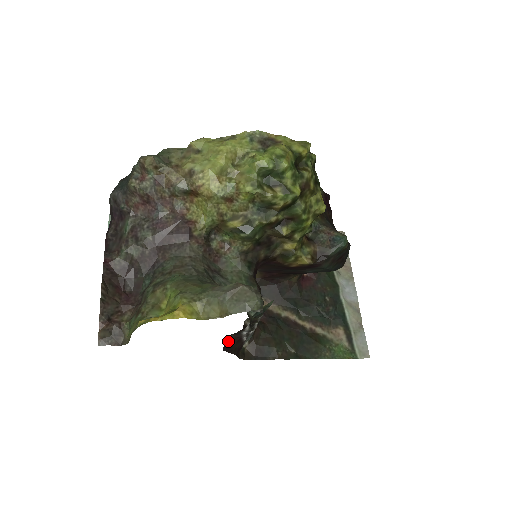
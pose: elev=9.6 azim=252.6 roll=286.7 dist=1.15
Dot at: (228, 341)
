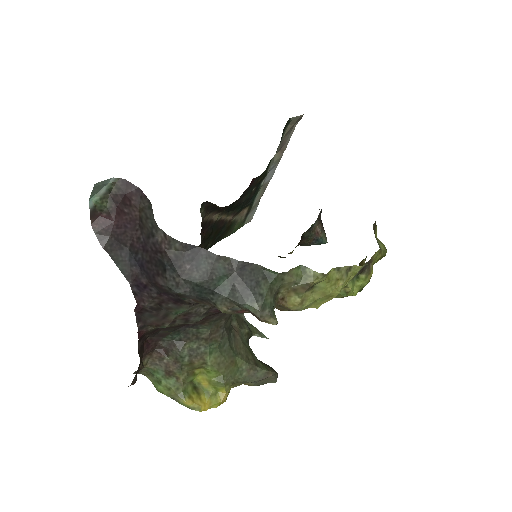
Dot at: occluded
